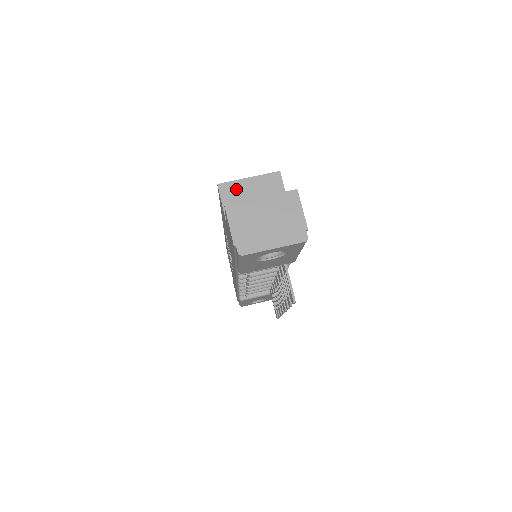
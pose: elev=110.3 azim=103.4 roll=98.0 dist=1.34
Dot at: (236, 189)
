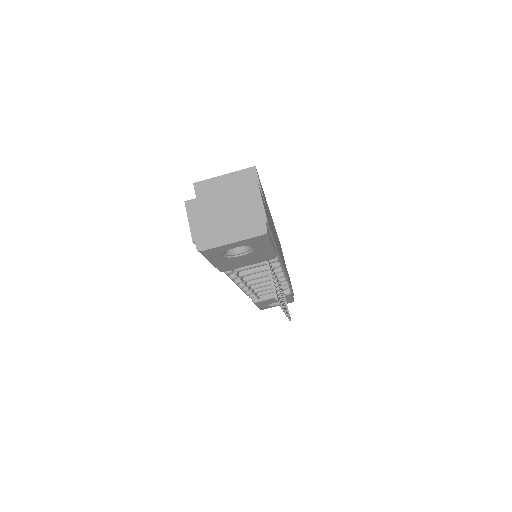
Dot at: (211, 187)
